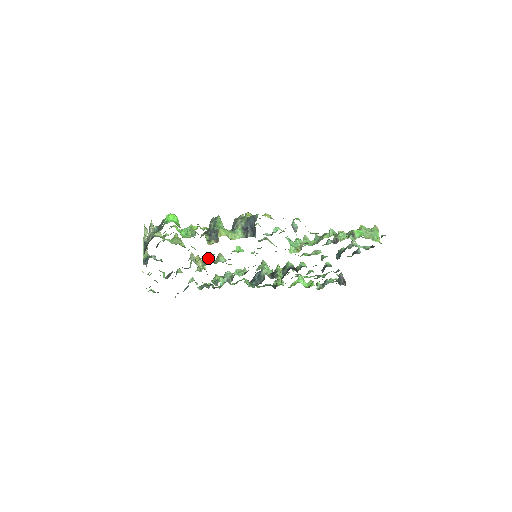
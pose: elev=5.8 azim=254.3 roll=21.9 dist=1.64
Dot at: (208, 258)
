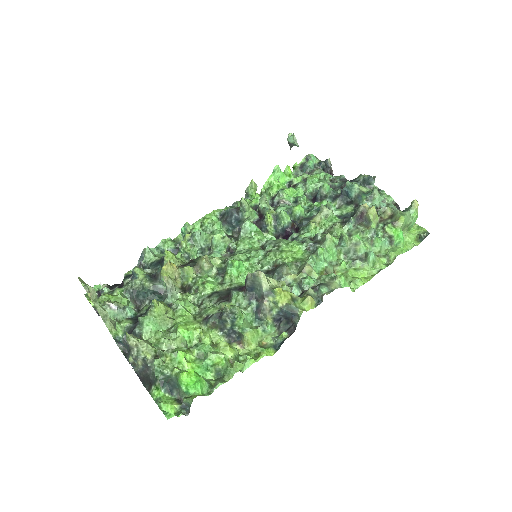
Dot at: (188, 270)
